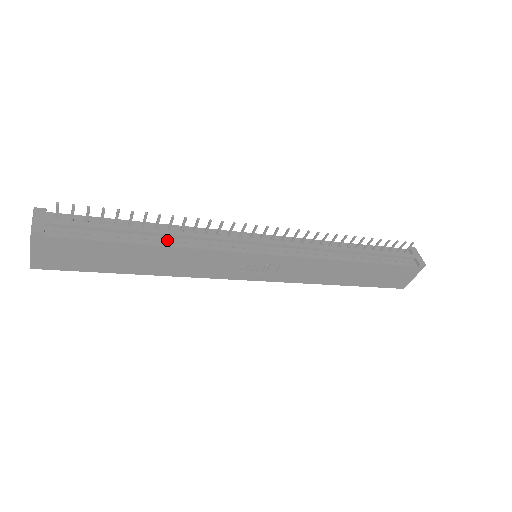
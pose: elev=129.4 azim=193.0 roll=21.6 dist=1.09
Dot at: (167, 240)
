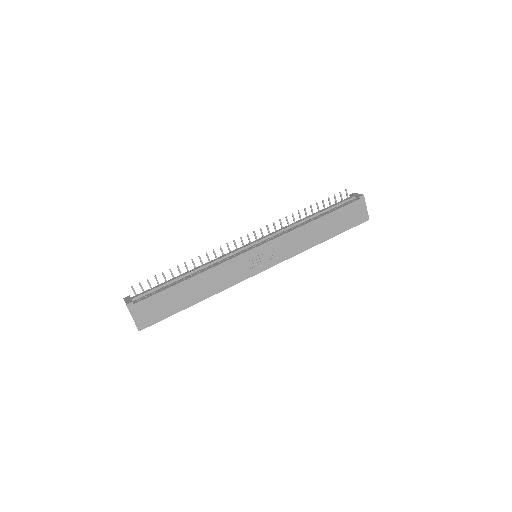
Dot at: (197, 273)
